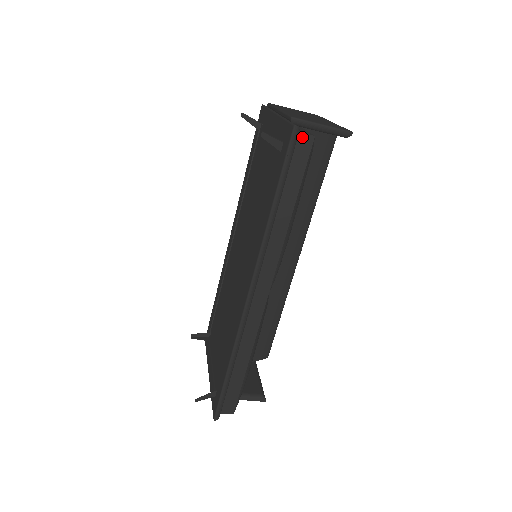
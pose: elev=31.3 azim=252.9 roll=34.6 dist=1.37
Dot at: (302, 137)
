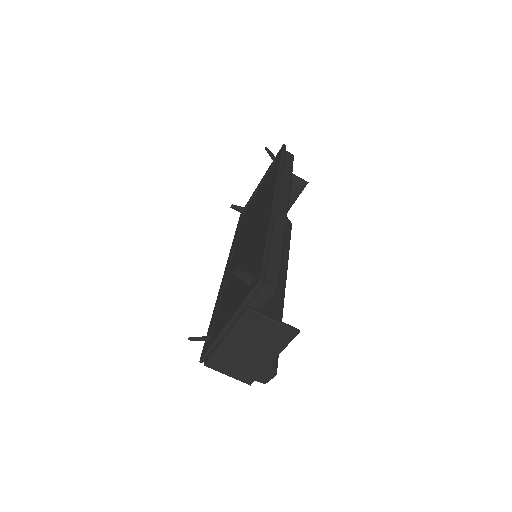
Dot at: (288, 153)
